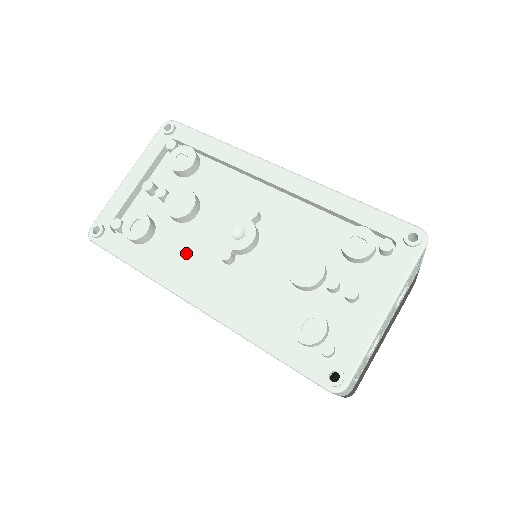
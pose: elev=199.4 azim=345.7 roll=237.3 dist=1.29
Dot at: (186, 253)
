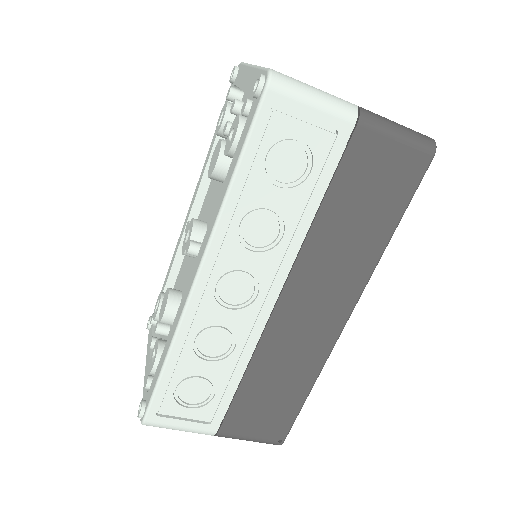
Dot at: occluded
